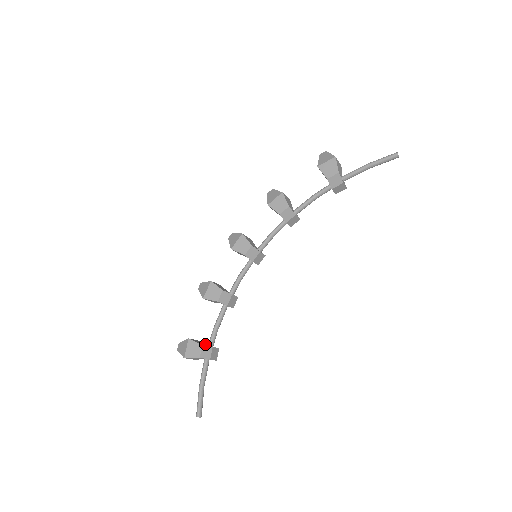
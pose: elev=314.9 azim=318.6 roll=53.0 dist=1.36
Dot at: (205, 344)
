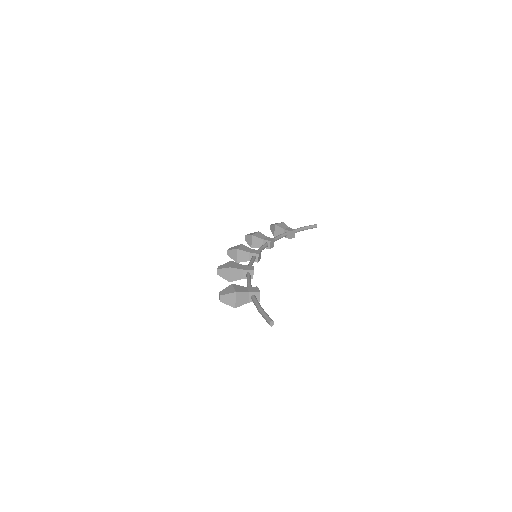
Dot at: occluded
